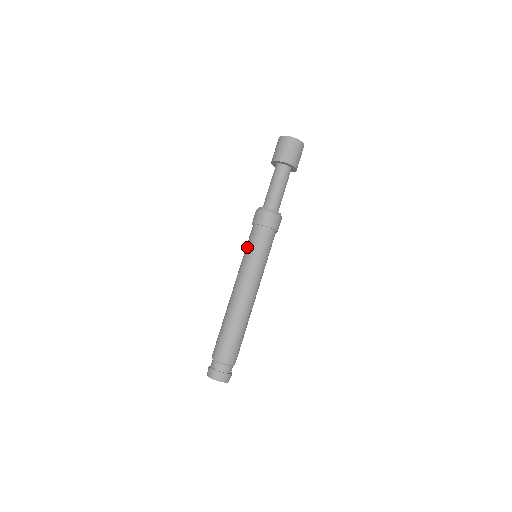
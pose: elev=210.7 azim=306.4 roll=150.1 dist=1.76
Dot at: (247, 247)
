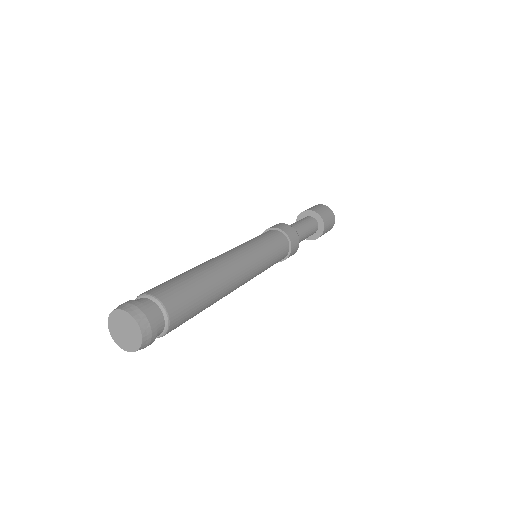
Dot at: occluded
